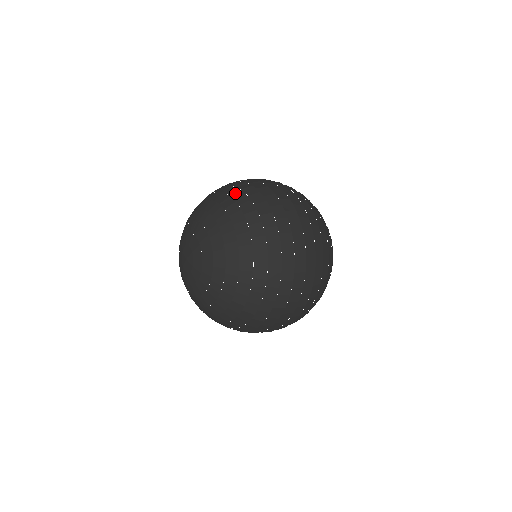
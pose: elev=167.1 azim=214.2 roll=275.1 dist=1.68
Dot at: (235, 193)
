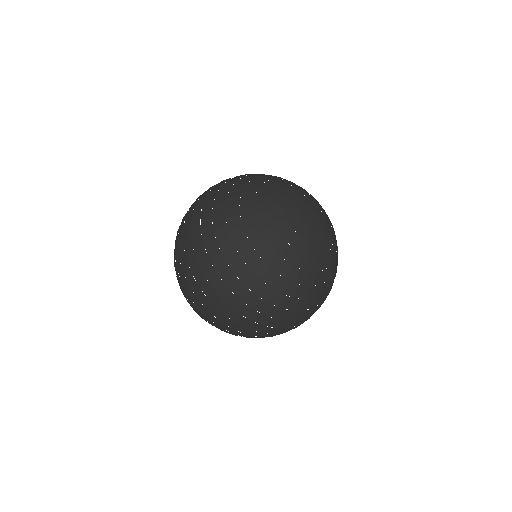
Dot at: occluded
